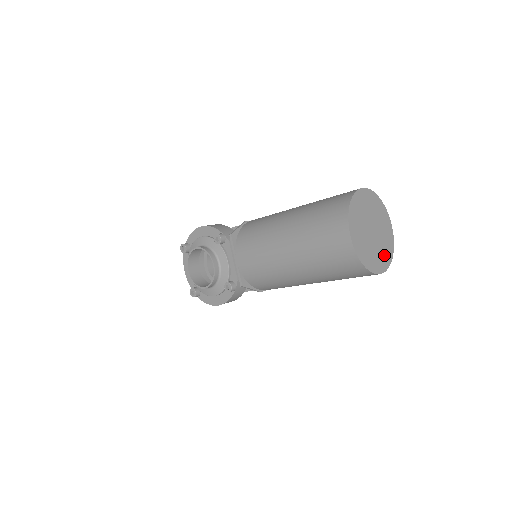
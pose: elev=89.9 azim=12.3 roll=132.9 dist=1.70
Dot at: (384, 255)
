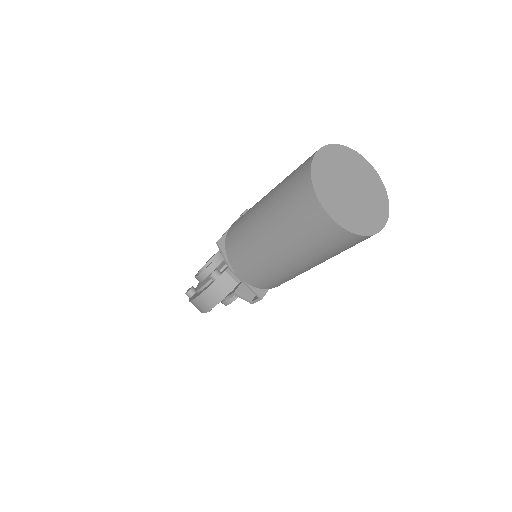
Dot at: (350, 217)
